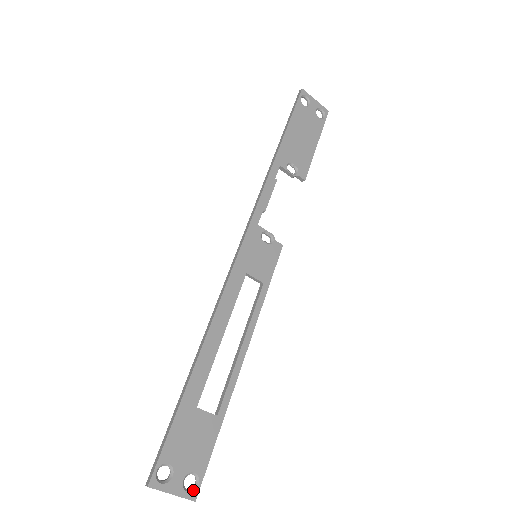
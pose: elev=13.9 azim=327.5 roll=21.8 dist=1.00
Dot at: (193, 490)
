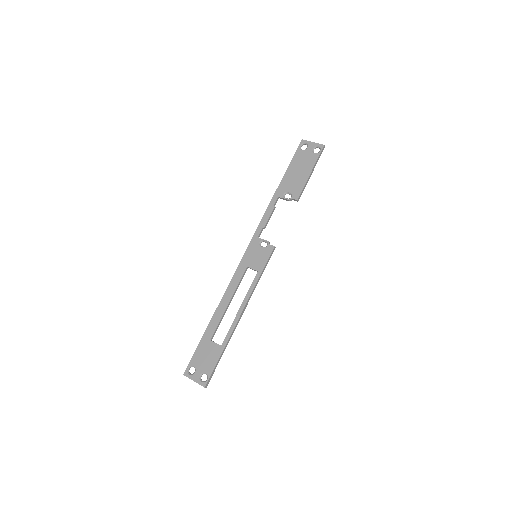
Dot at: (204, 382)
